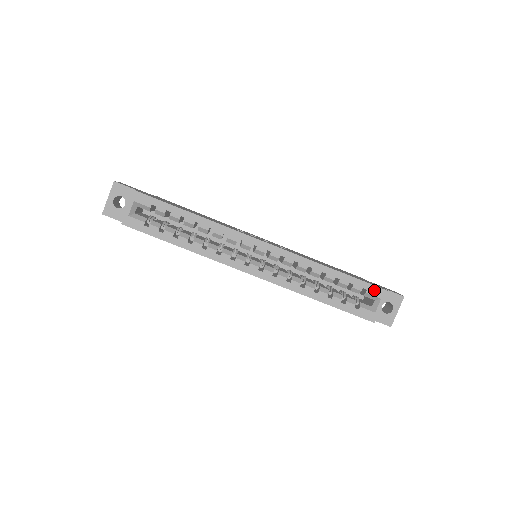
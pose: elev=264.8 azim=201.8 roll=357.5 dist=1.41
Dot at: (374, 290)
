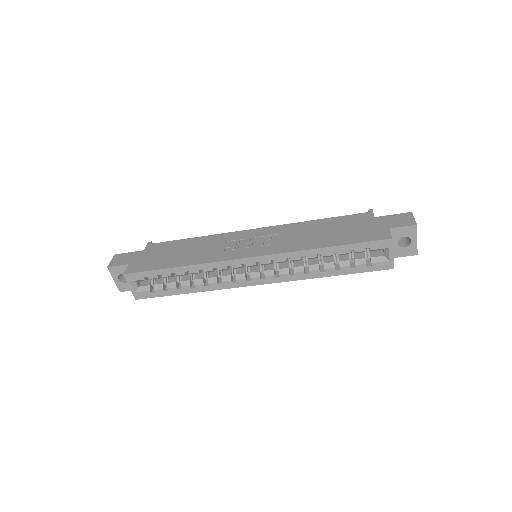
Dot at: (377, 245)
